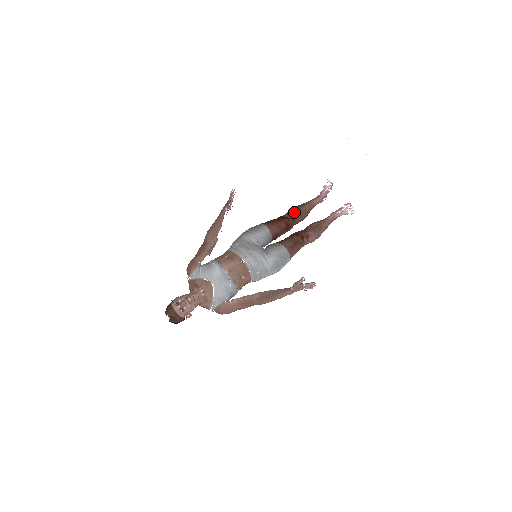
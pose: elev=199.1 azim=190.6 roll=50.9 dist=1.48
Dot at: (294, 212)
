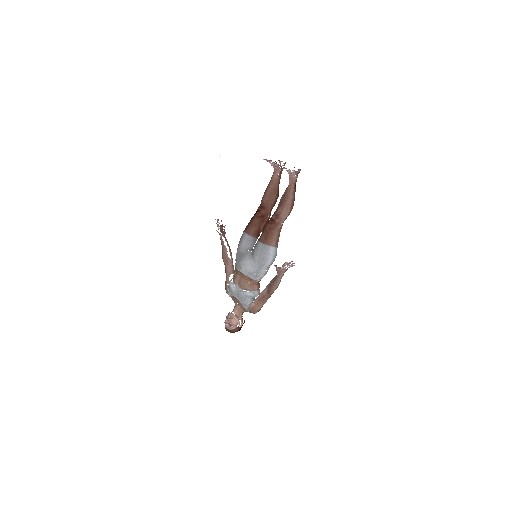
Dot at: (263, 200)
